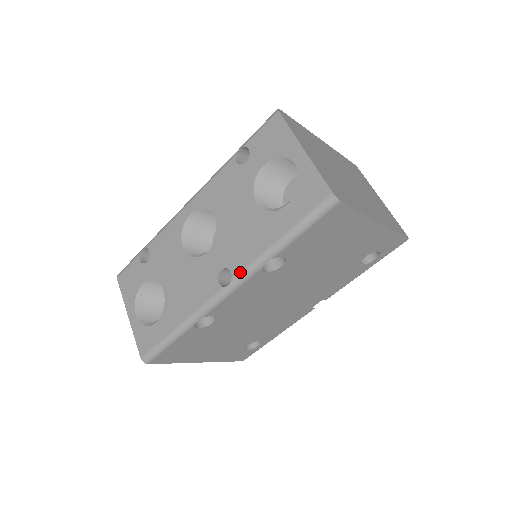
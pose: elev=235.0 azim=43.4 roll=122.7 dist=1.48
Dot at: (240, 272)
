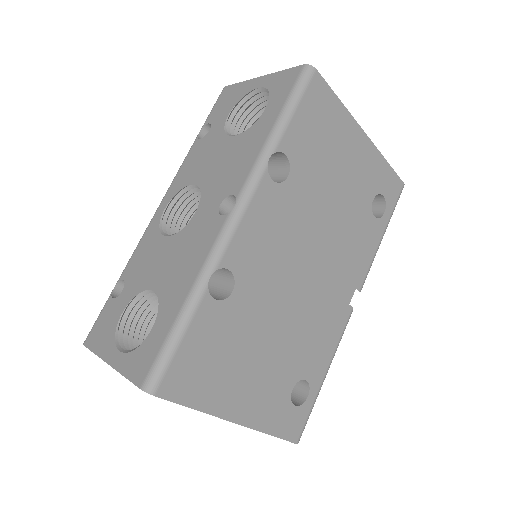
Dot at: (243, 184)
